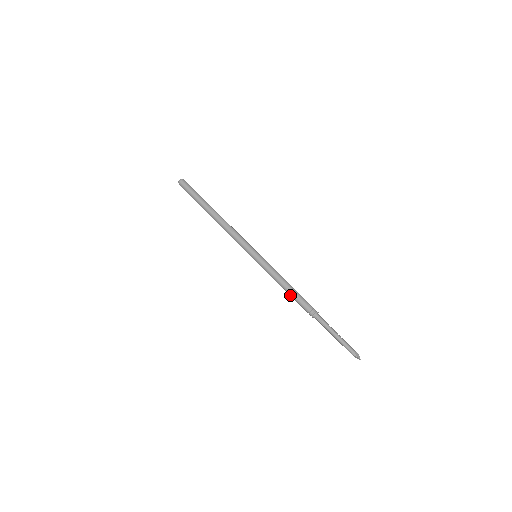
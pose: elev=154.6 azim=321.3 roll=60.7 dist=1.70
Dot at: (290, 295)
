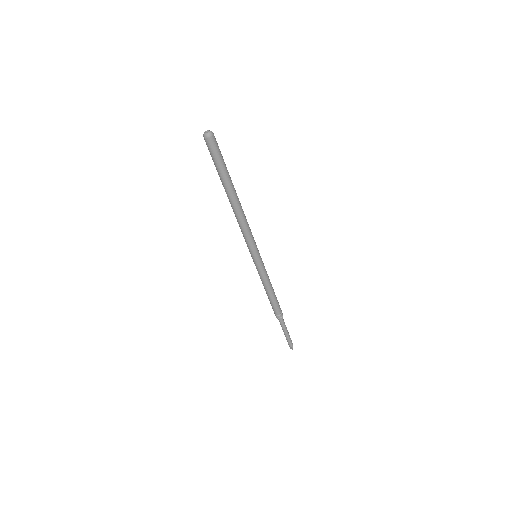
Dot at: (271, 299)
